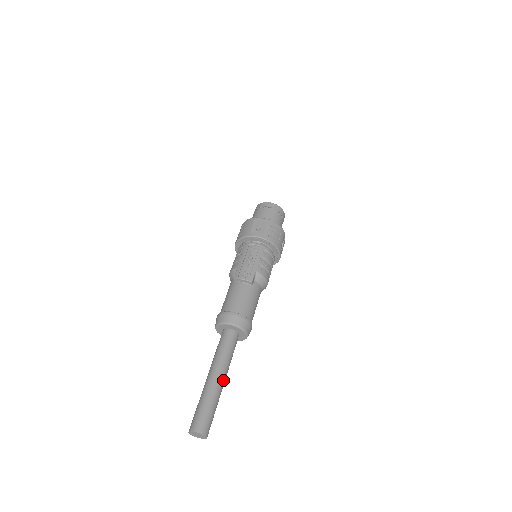
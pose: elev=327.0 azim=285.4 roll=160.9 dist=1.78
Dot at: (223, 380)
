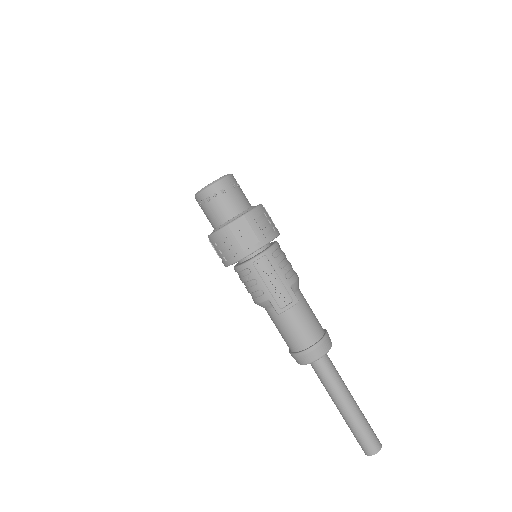
Dot at: (352, 398)
